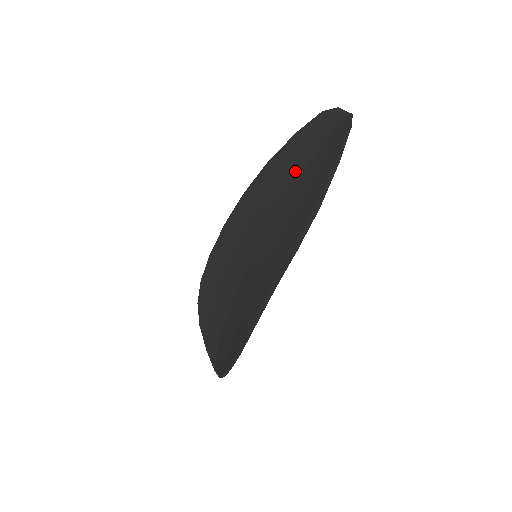
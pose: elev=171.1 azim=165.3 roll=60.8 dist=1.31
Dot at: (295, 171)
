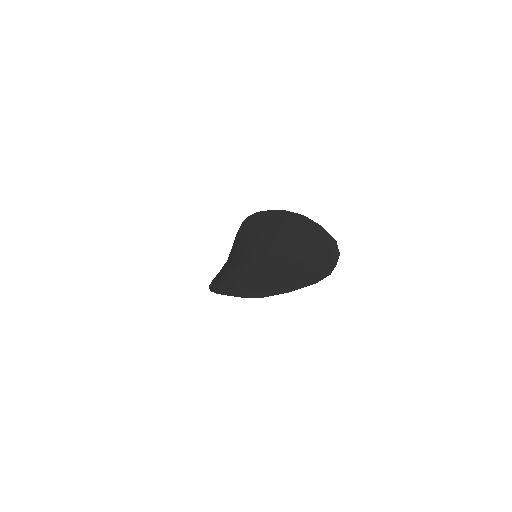
Dot at: (296, 250)
